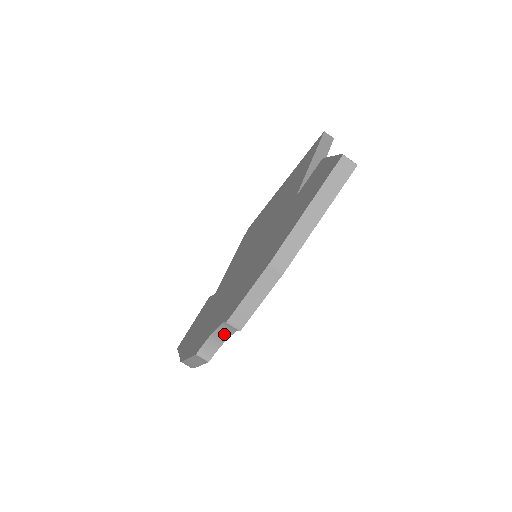
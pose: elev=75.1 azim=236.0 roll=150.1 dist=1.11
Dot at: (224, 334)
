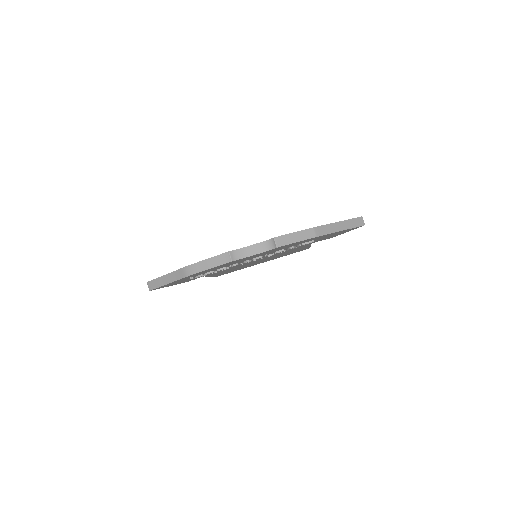
Dot at: (257, 250)
